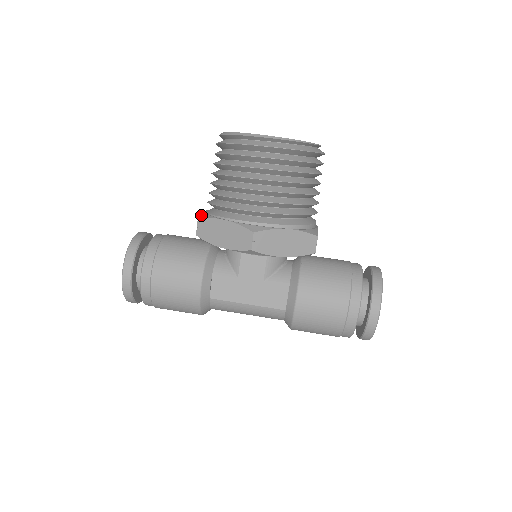
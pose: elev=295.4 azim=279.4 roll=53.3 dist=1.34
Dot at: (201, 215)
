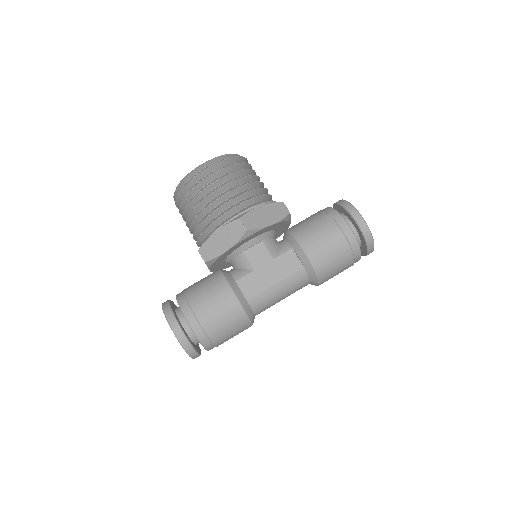
Dot at: occluded
